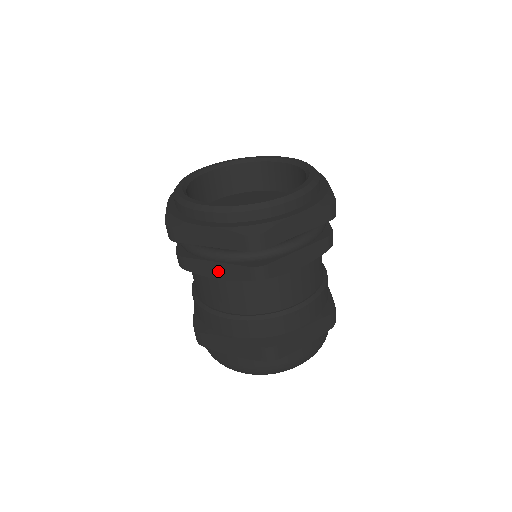
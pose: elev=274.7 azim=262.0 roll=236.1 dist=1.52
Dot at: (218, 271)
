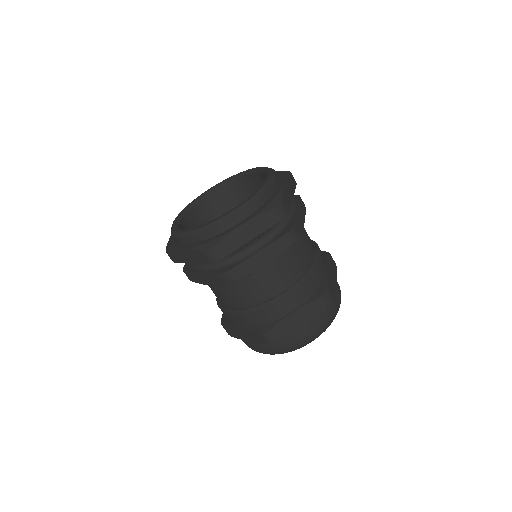
Dot at: (264, 258)
